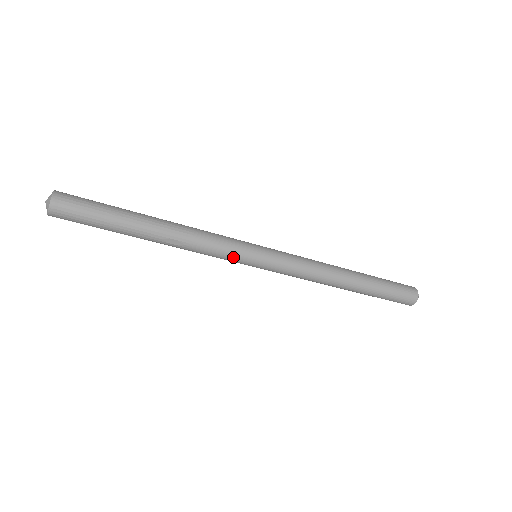
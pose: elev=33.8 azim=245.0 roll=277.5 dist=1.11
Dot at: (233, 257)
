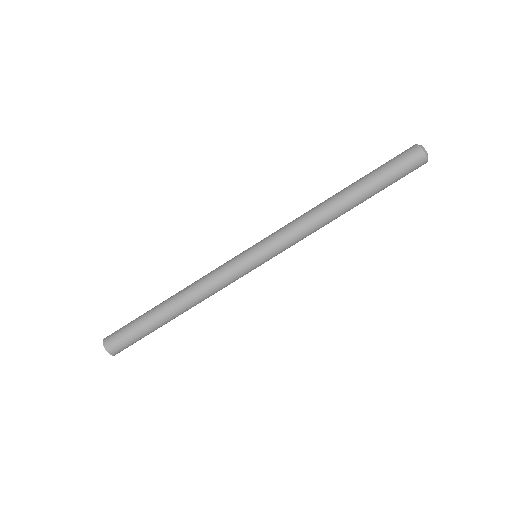
Dot at: (230, 261)
